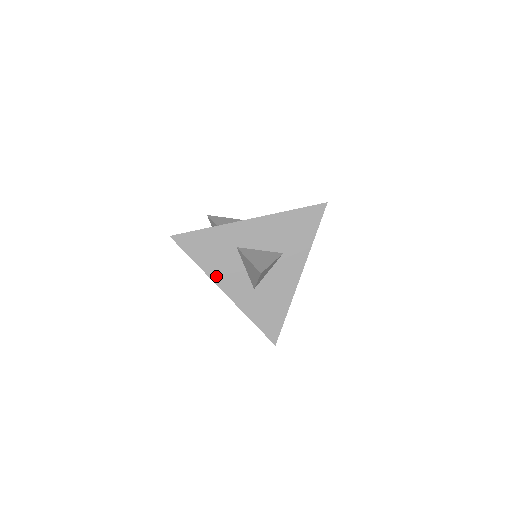
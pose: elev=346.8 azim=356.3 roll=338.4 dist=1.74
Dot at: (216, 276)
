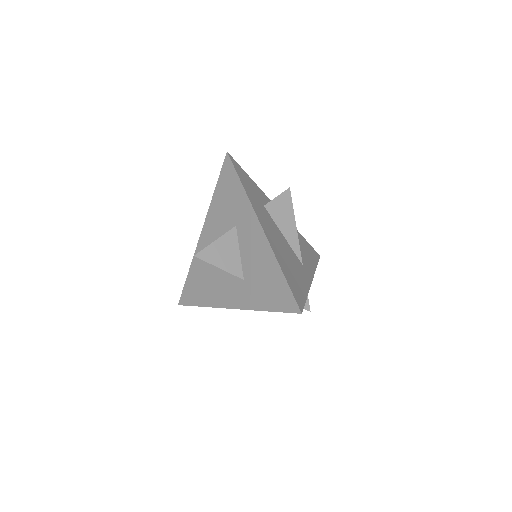
Dot at: (217, 301)
